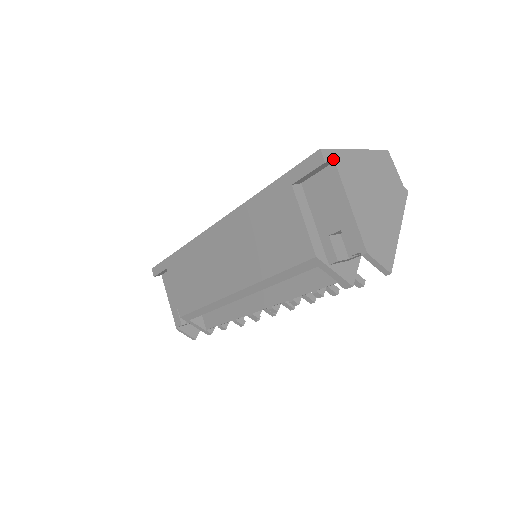
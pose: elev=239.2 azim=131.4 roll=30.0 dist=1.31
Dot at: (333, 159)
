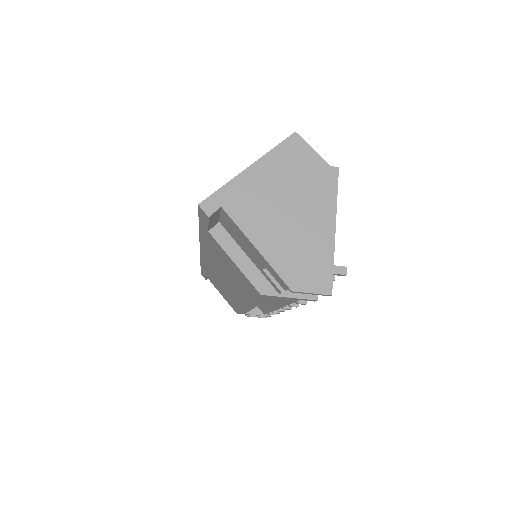
Dot at: (218, 205)
